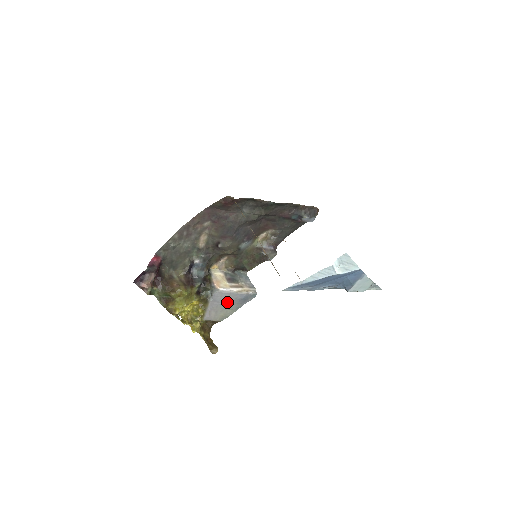
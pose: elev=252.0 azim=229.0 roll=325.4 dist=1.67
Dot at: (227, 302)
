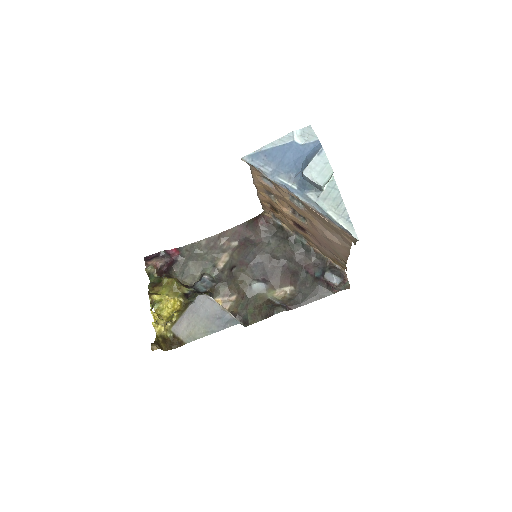
Dot at: (205, 315)
